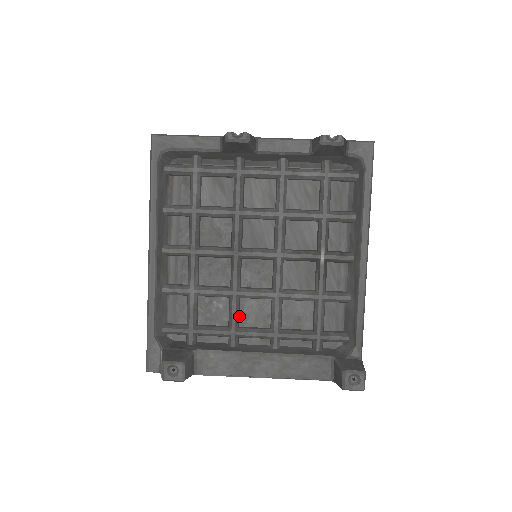
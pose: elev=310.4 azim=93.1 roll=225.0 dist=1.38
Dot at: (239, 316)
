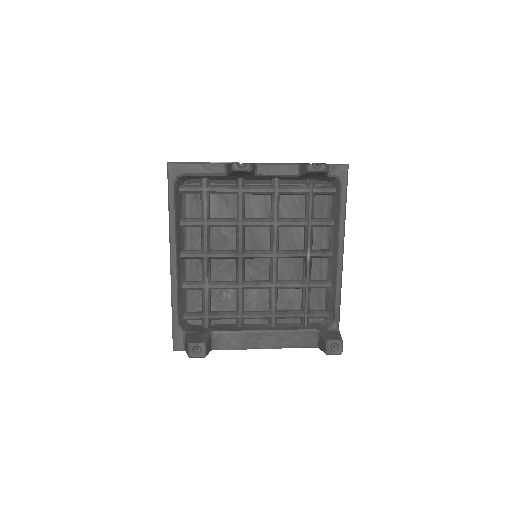
Dot at: (244, 303)
